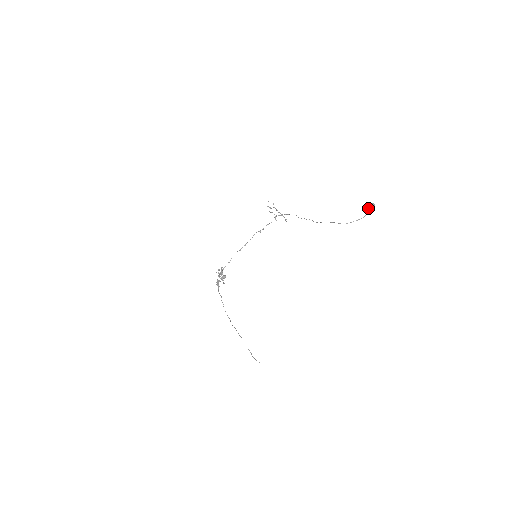
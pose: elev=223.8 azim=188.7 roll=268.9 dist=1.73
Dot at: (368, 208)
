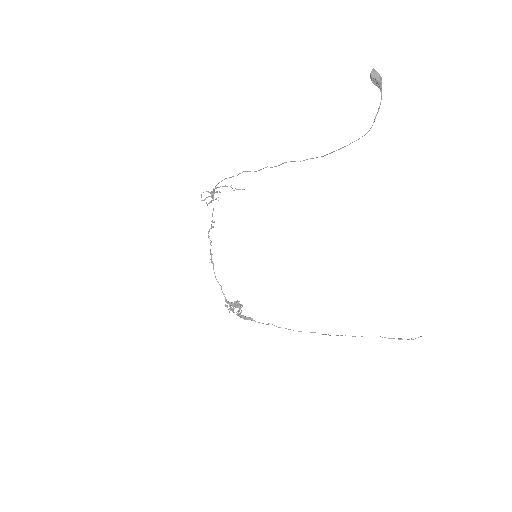
Dot at: (376, 82)
